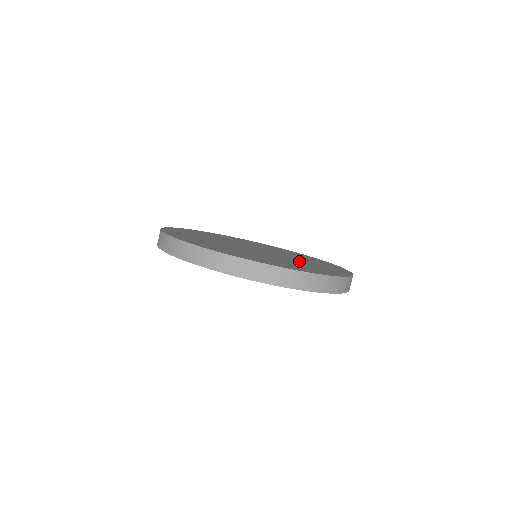
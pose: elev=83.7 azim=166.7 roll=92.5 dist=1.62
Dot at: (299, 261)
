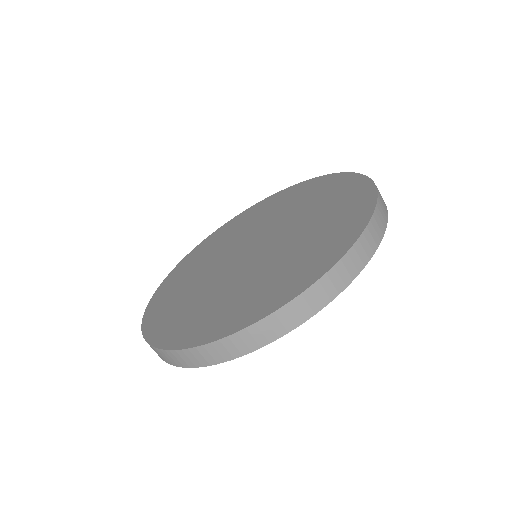
Dot at: (276, 261)
